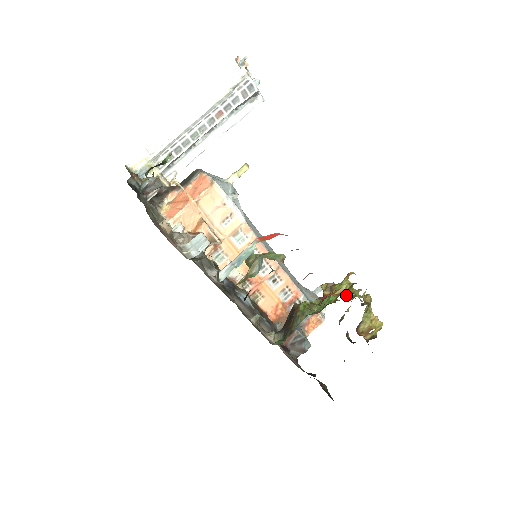
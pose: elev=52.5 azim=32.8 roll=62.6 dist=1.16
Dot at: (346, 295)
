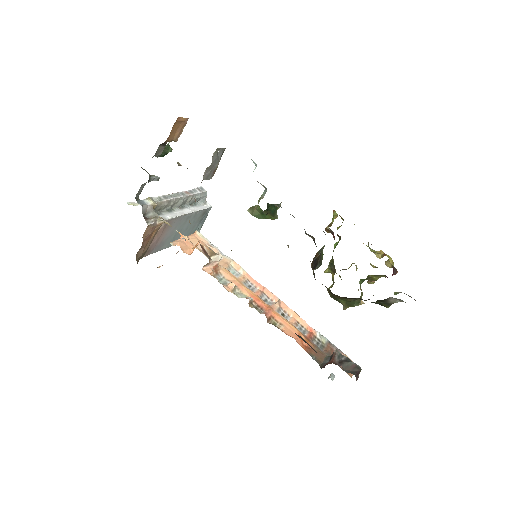
Dot at: occluded
